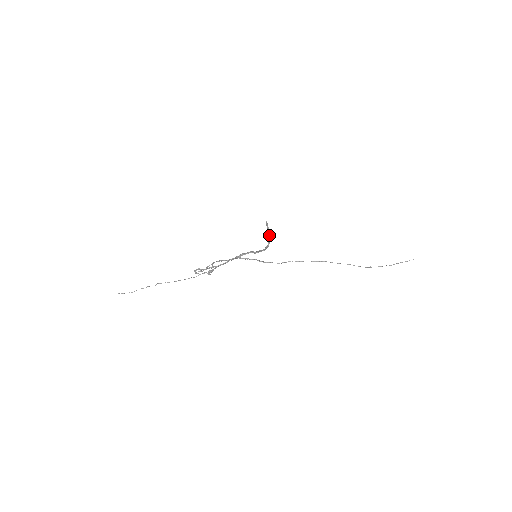
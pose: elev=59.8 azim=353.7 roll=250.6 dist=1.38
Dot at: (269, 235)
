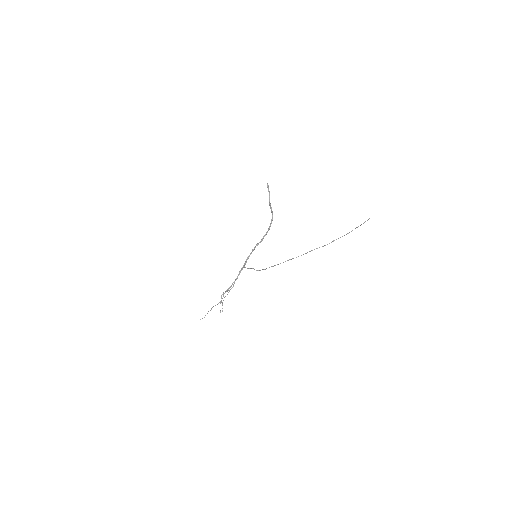
Dot at: (270, 205)
